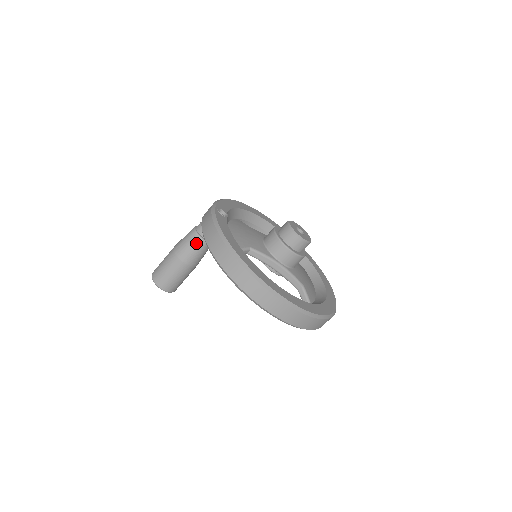
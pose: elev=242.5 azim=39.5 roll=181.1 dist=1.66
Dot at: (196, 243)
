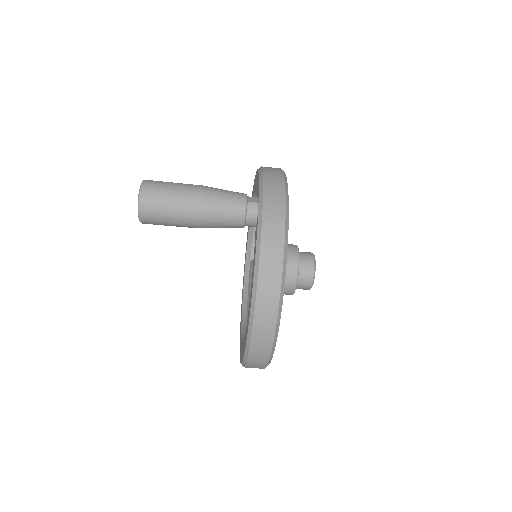
Dot at: (234, 221)
